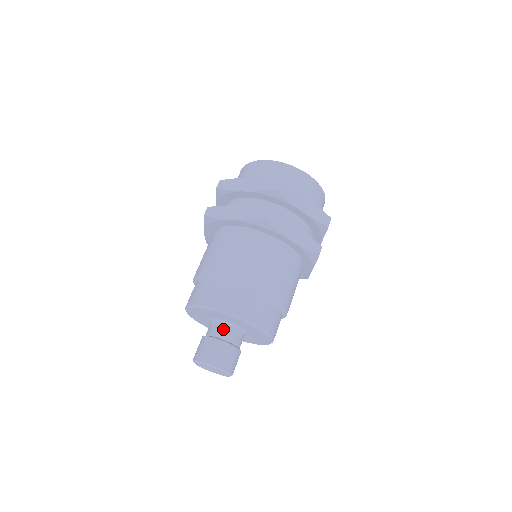
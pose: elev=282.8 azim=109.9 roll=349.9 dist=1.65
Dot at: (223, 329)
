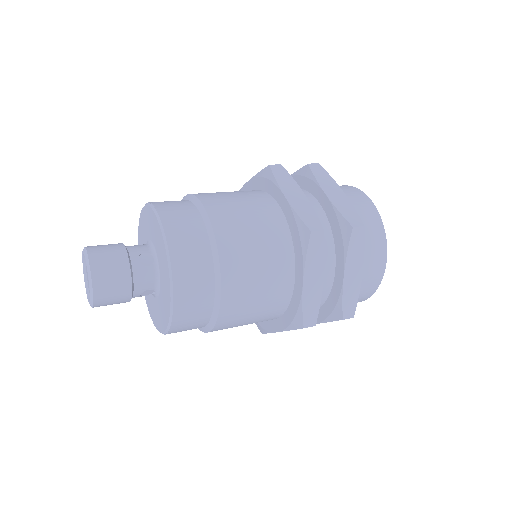
Dot at: (140, 245)
